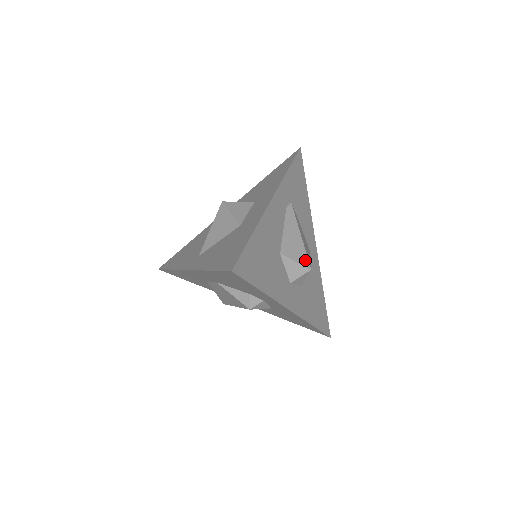
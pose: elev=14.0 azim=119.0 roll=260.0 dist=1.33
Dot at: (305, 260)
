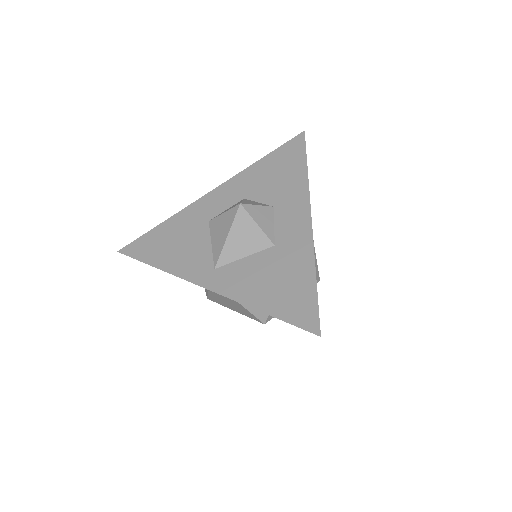
Dot at: (317, 272)
